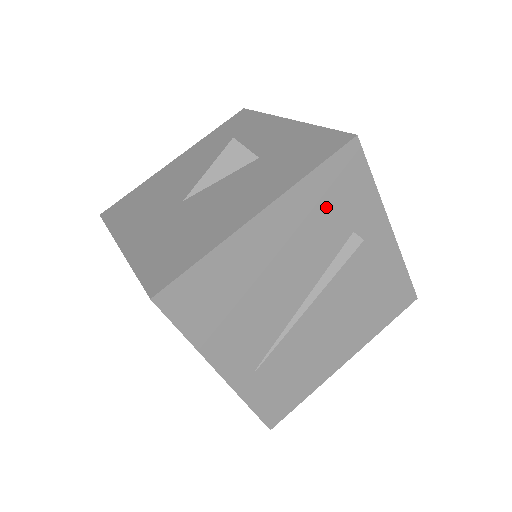
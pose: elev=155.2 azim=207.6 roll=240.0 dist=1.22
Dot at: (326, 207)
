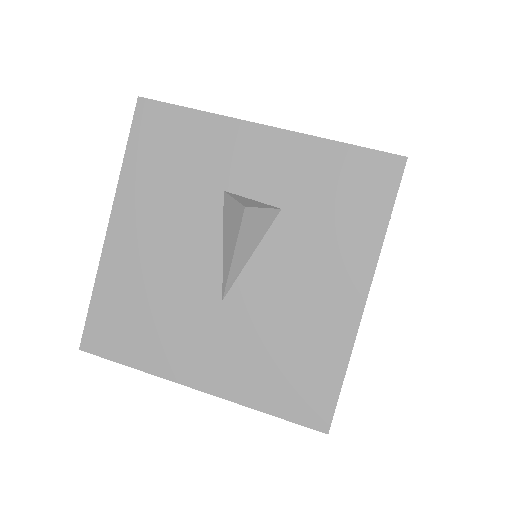
Dot at: occluded
